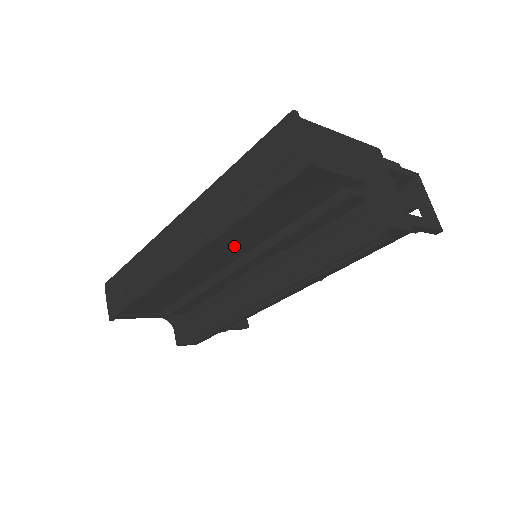
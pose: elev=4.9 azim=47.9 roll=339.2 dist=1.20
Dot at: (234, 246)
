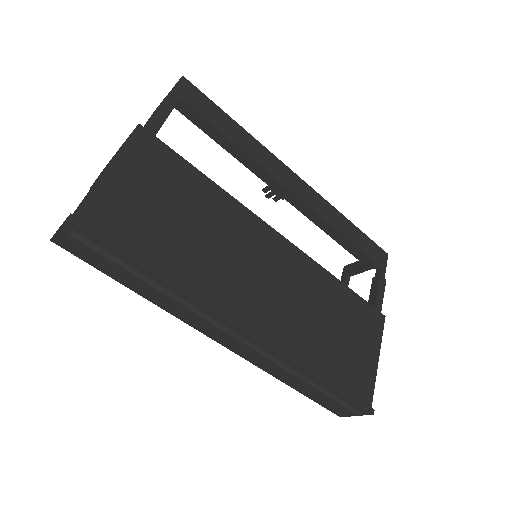
Dot at: occluded
